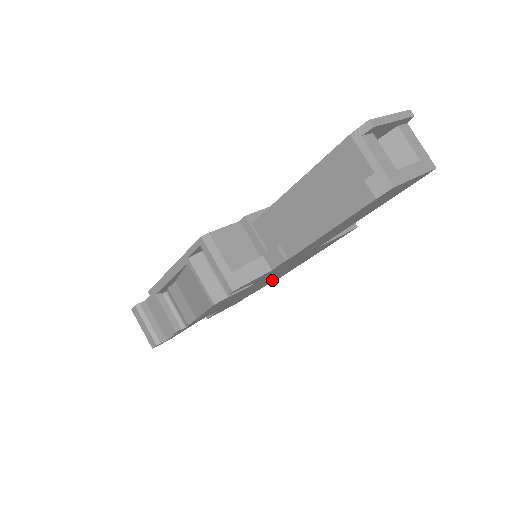
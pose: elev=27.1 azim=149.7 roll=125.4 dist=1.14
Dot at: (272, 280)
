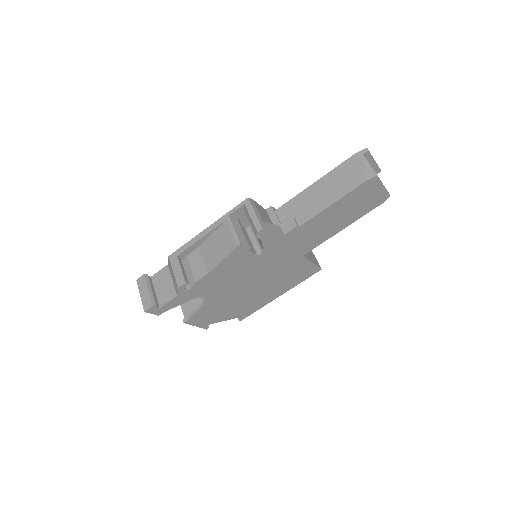
Dot at: (246, 305)
